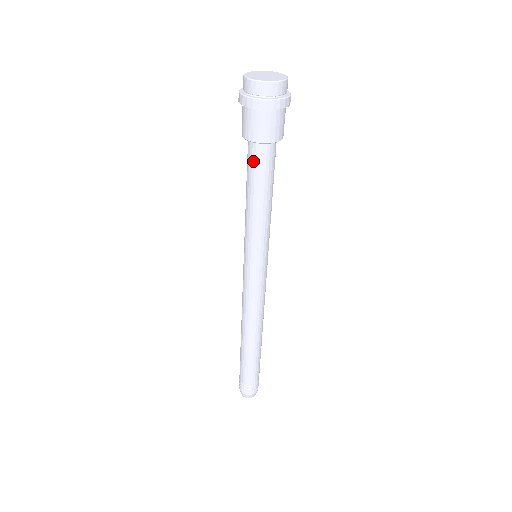
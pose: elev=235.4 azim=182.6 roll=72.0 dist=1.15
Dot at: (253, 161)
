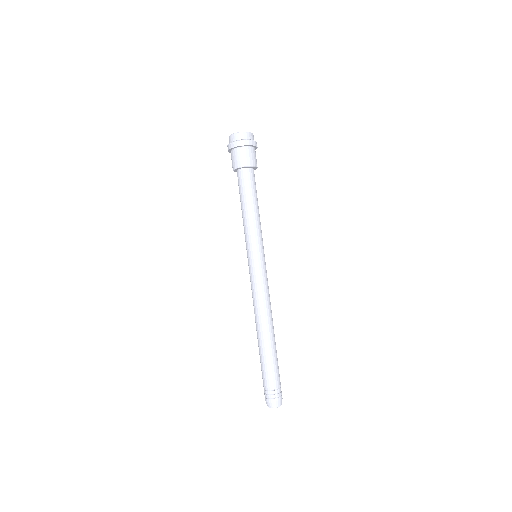
Dot at: (243, 181)
